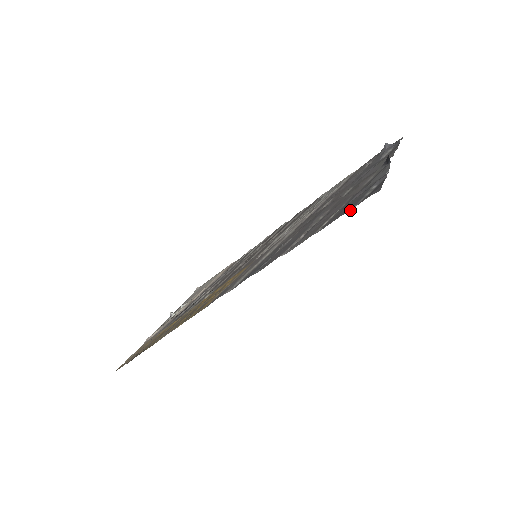
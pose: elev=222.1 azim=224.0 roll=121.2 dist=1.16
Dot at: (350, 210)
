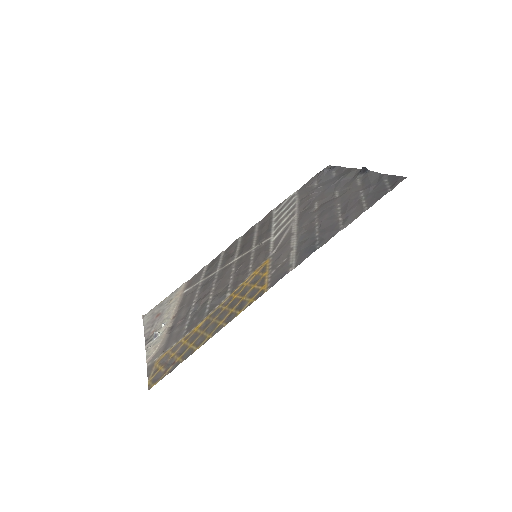
Dot at: (389, 191)
